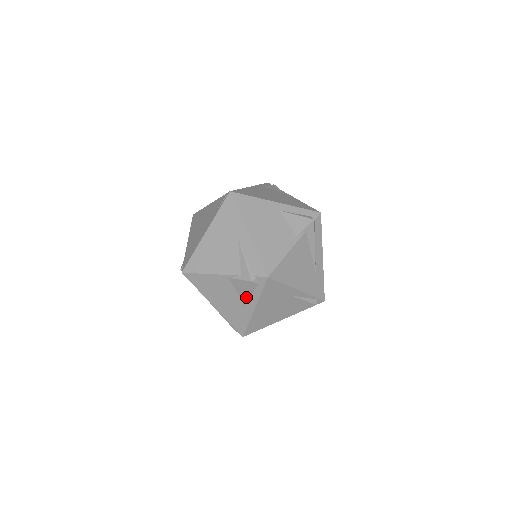
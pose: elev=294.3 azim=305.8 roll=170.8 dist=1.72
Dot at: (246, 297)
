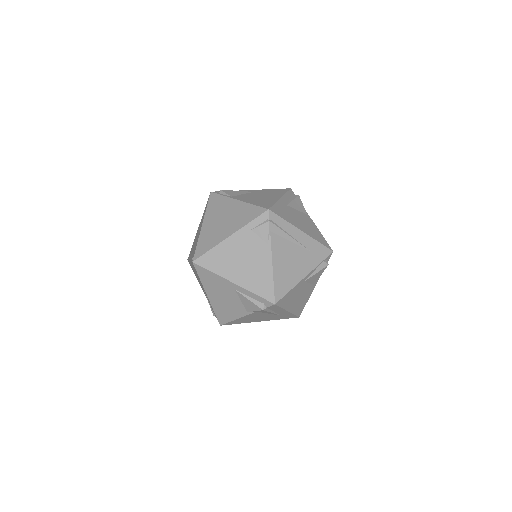
Dot at: occluded
